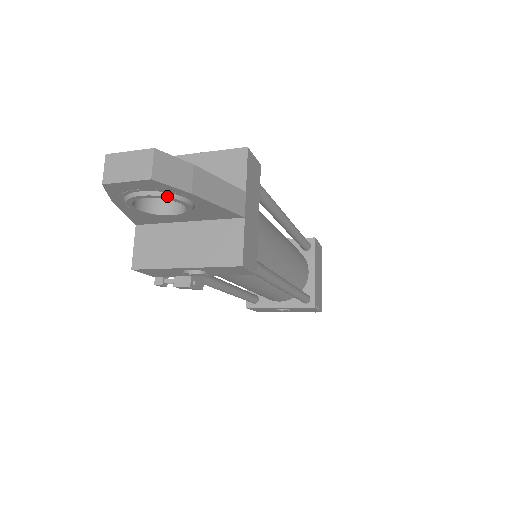
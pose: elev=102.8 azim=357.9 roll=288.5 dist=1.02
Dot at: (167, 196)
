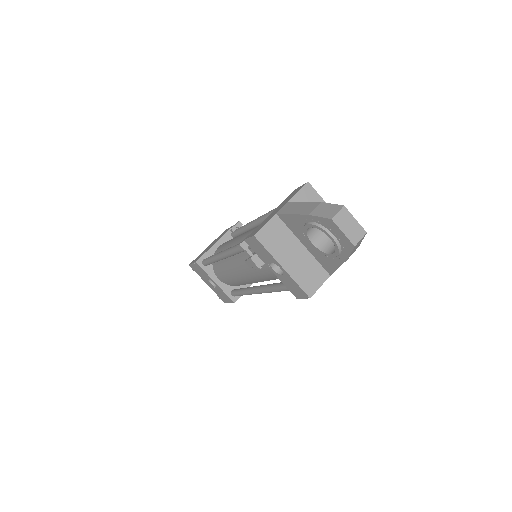
Dot at: (339, 249)
